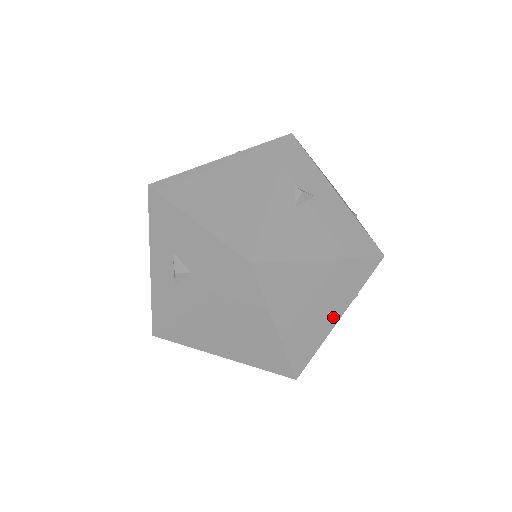
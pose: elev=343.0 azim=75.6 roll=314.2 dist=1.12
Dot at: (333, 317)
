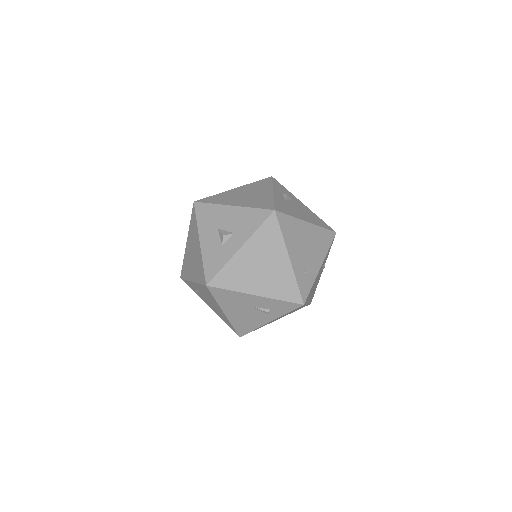
Dot at: (317, 264)
